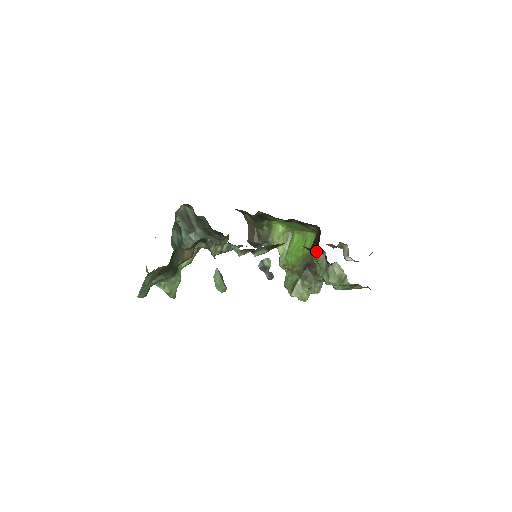
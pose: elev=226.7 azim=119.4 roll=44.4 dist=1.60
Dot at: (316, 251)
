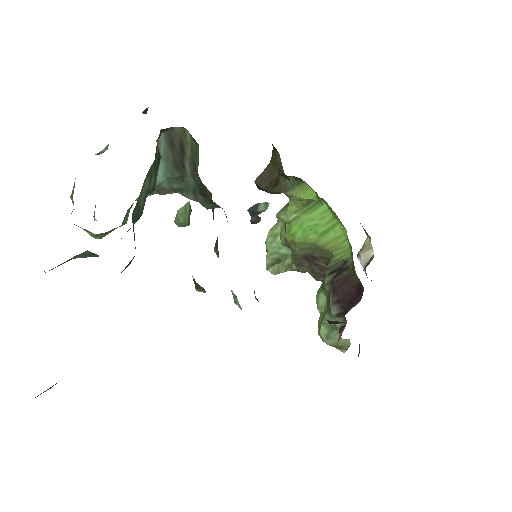
Dot at: (337, 309)
